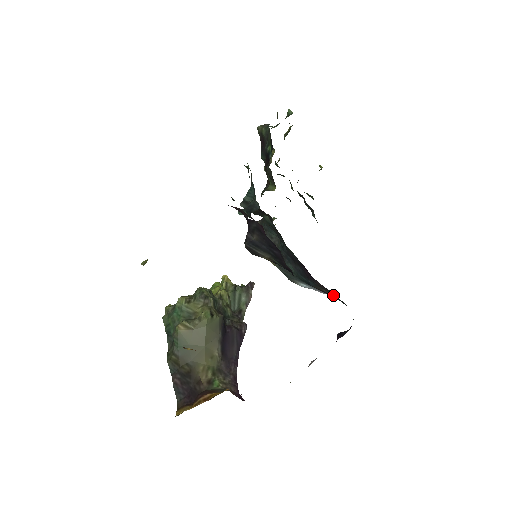
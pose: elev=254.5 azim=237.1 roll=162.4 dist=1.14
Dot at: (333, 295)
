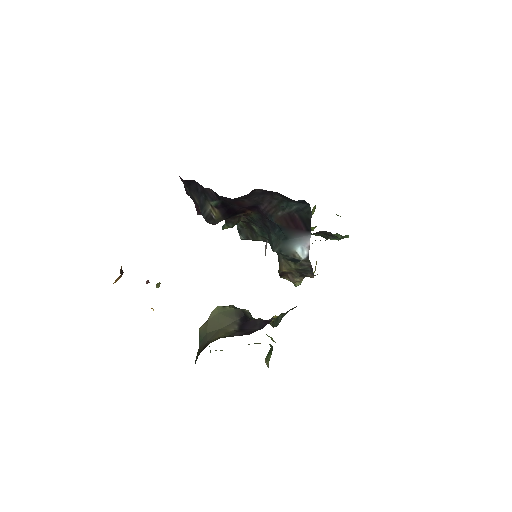
Dot at: (281, 208)
